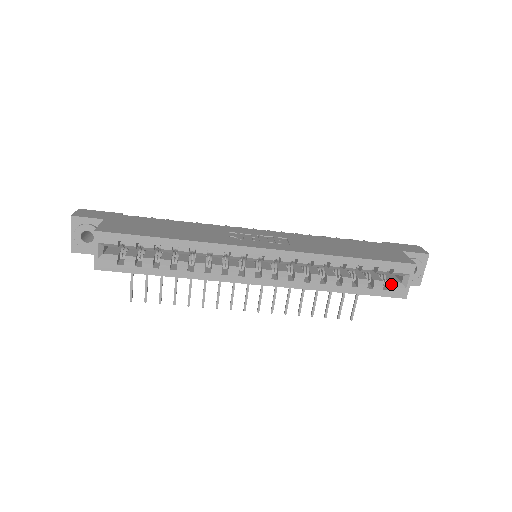
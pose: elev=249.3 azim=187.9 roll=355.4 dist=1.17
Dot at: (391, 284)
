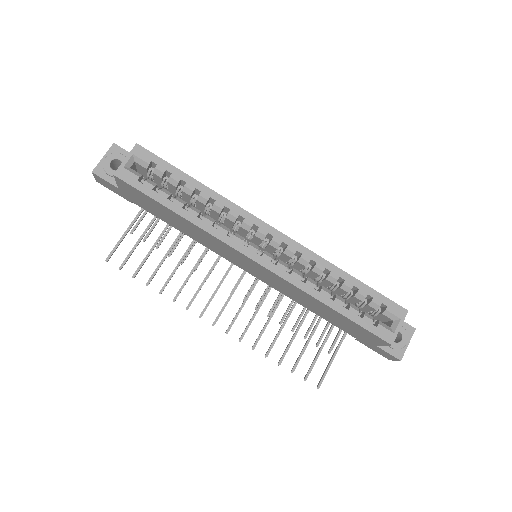
Dot at: (380, 323)
